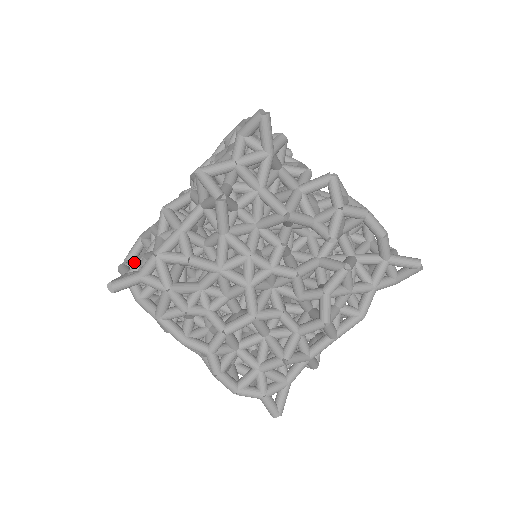
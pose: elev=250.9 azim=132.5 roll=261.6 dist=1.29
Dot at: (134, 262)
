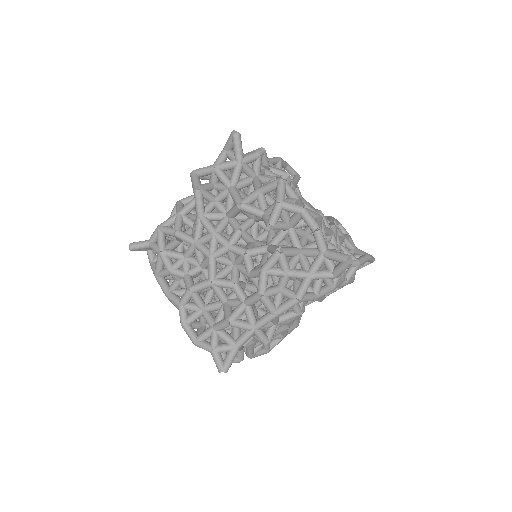
Dot at: occluded
